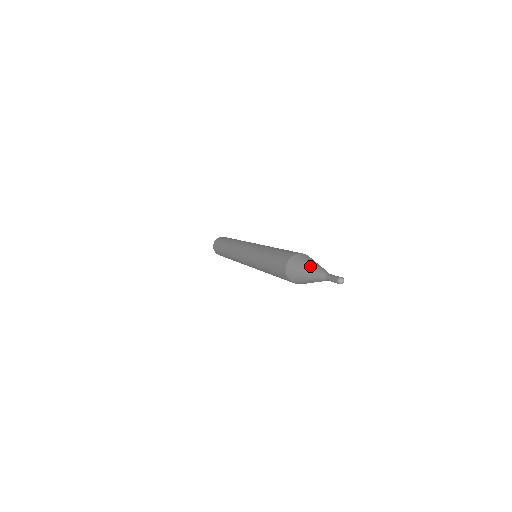
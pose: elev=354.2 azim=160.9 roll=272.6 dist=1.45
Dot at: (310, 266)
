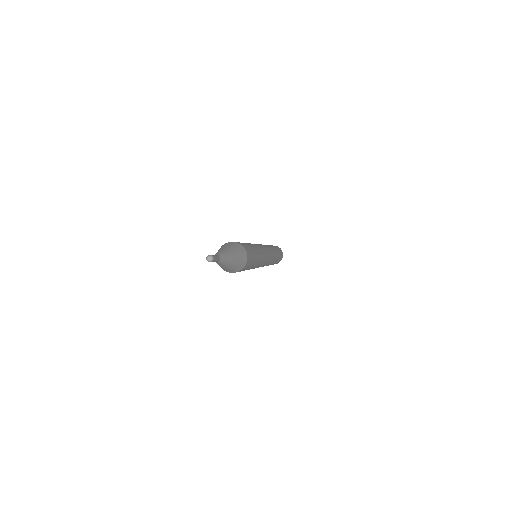
Dot at: occluded
